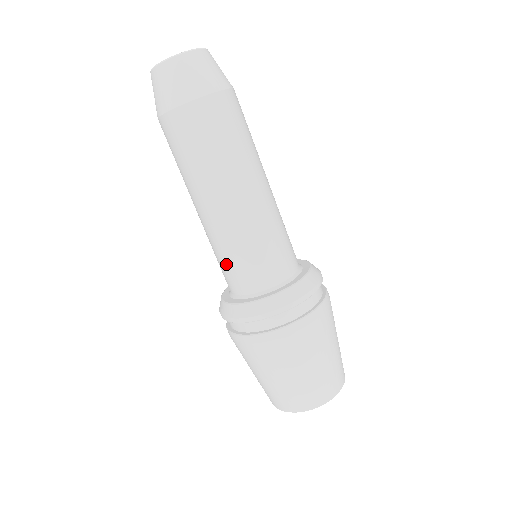
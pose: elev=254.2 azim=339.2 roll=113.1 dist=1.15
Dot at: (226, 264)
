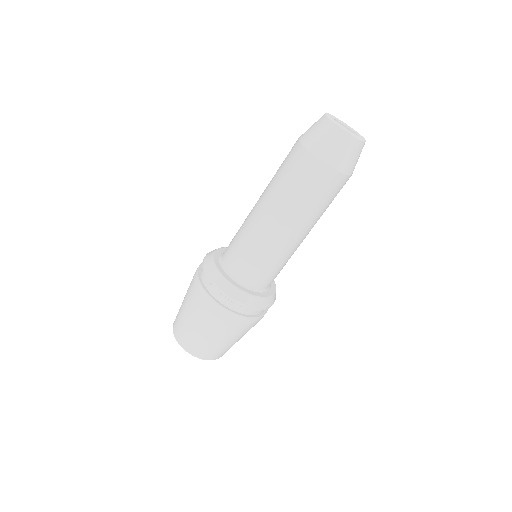
Dot at: (235, 235)
